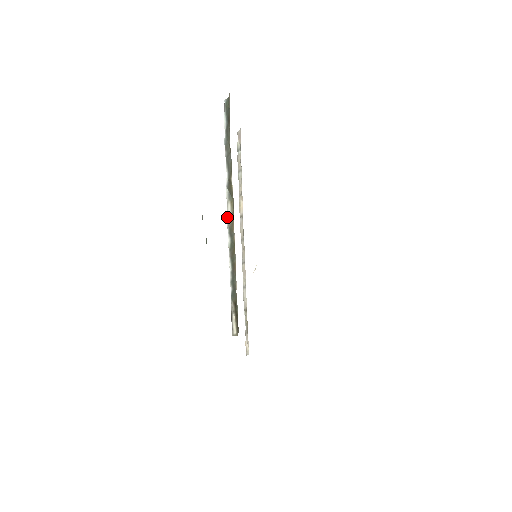
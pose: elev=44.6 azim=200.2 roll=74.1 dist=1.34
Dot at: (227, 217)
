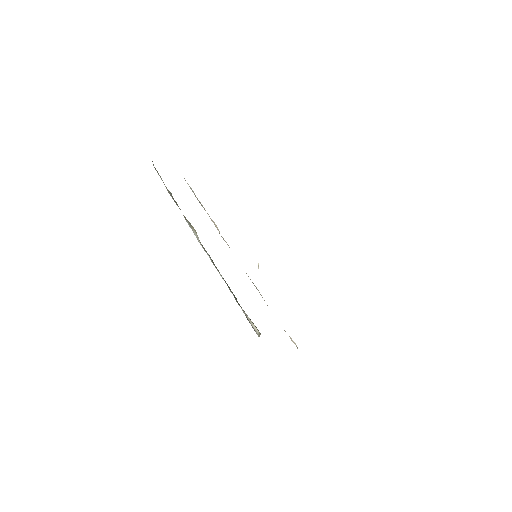
Dot at: (198, 241)
